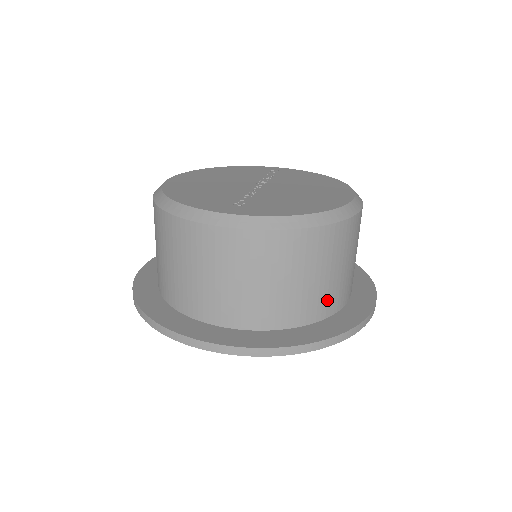
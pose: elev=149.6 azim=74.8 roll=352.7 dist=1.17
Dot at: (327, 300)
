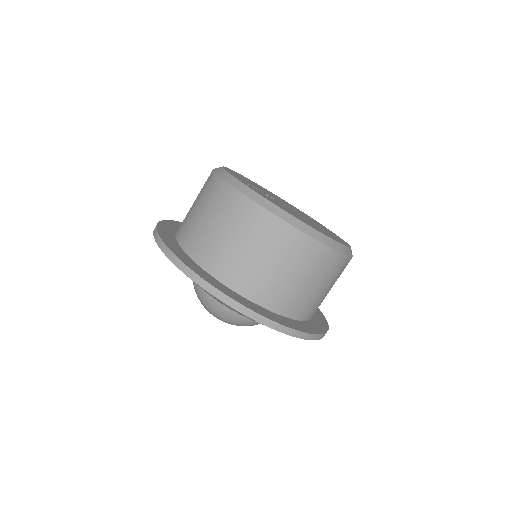
Dot at: (256, 284)
